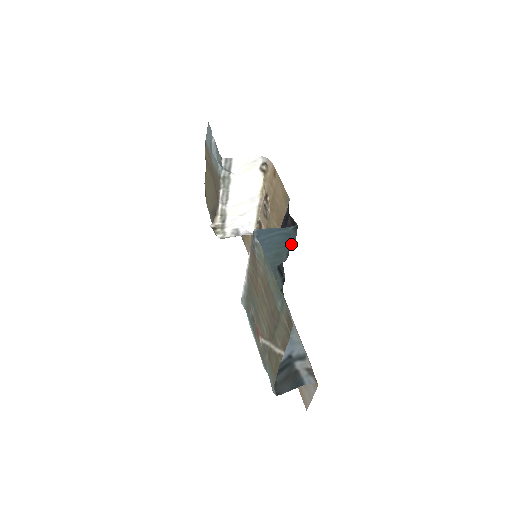
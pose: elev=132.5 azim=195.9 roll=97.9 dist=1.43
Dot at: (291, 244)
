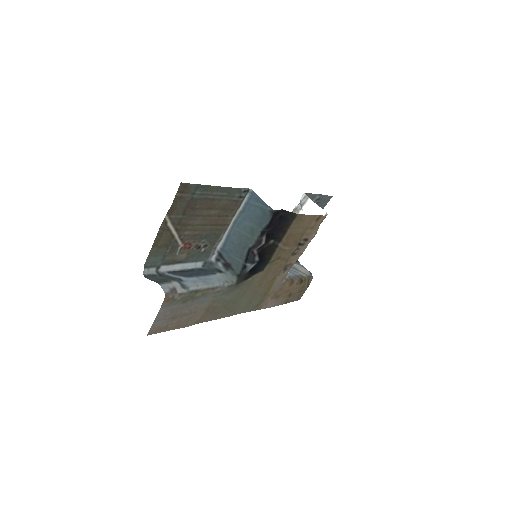
Dot at: (263, 228)
